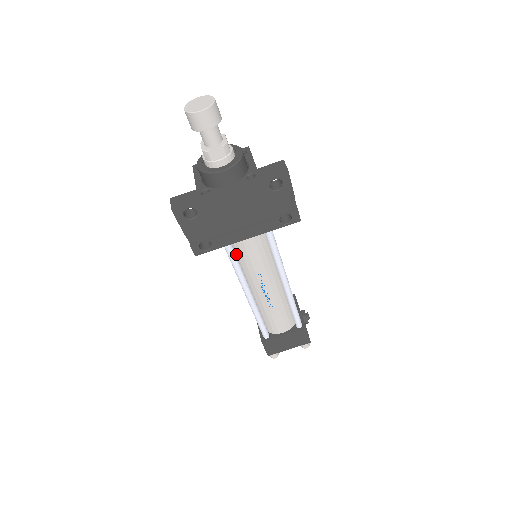
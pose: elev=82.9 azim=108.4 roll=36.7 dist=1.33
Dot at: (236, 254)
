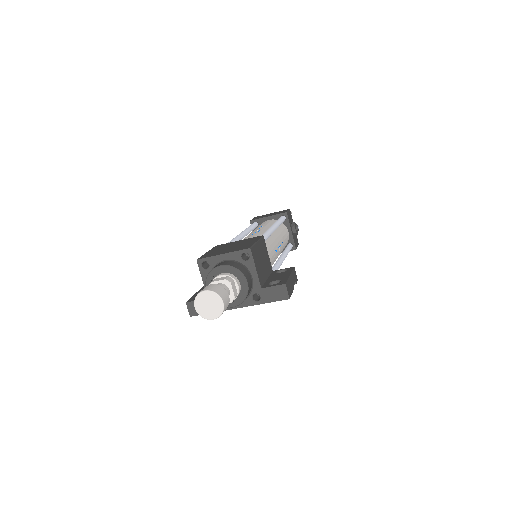
Dot at: occluded
